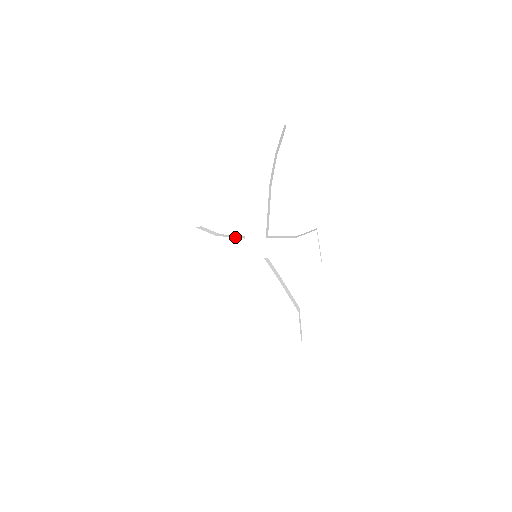
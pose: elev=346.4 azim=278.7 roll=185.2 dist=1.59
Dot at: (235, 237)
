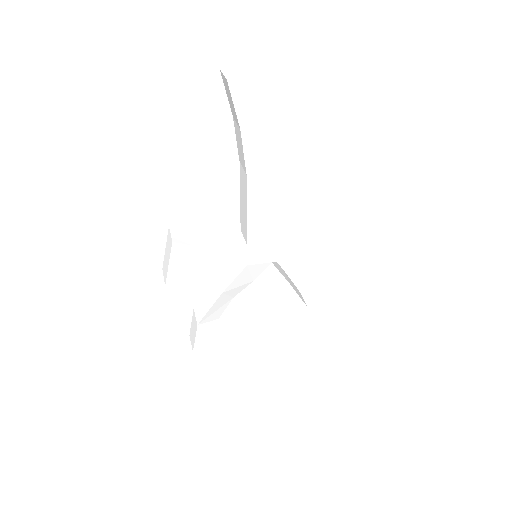
Dot at: (232, 244)
